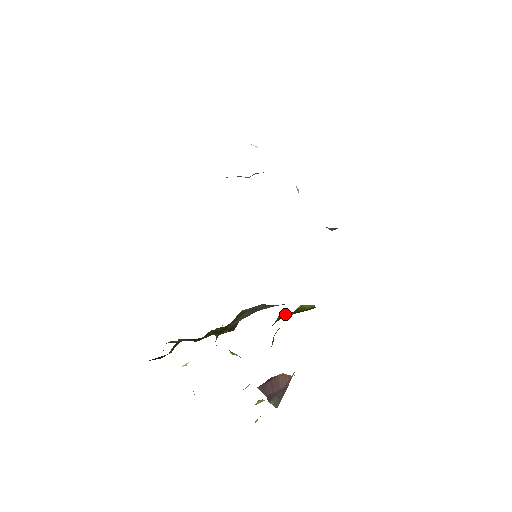
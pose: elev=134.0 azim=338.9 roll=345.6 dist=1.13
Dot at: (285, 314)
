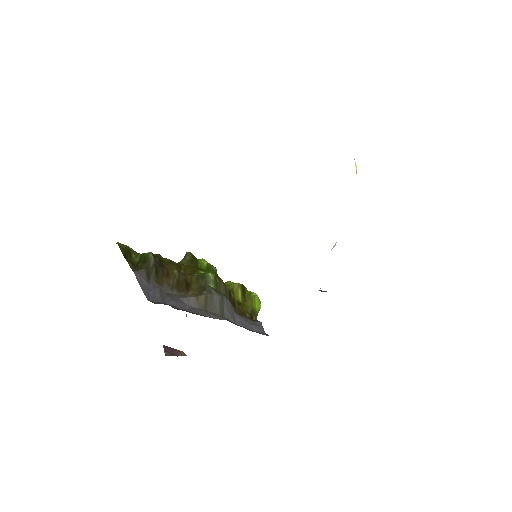
Dot at: (239, 292)
